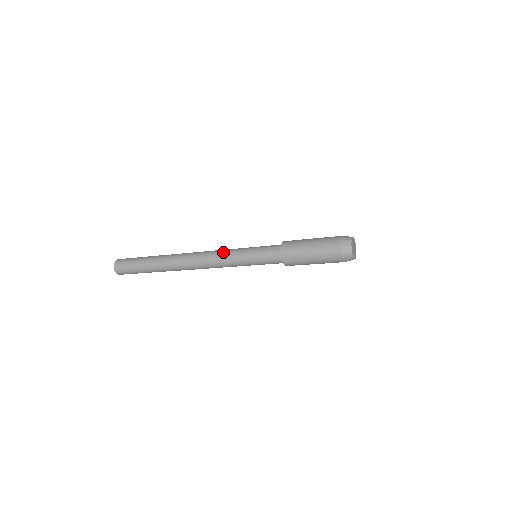
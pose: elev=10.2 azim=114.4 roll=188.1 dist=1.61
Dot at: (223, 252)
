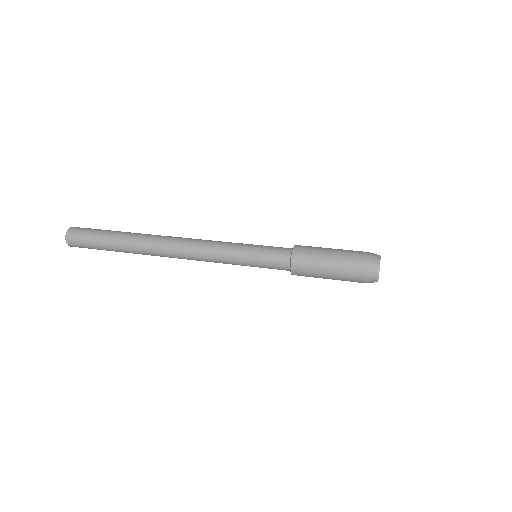
Dot at: (216, 243)
